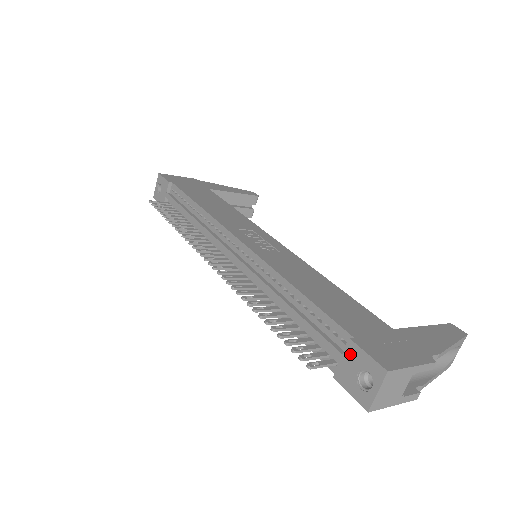
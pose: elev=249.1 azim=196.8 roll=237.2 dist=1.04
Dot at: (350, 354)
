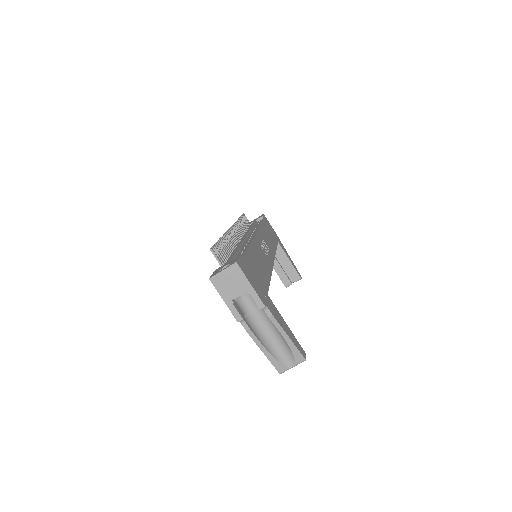
Dot at: (233, 260)
